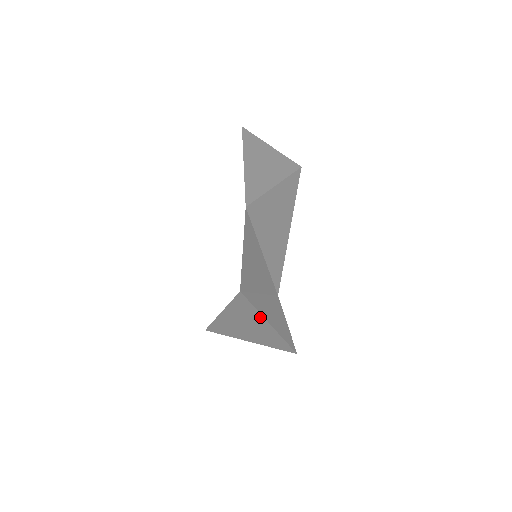
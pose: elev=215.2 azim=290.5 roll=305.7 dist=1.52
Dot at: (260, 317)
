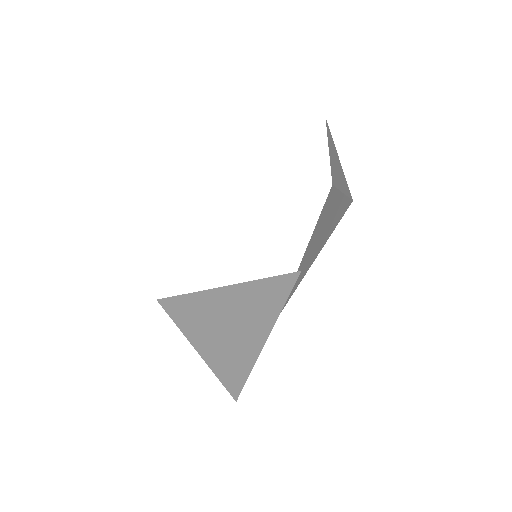
Dot at: (268, 324)
